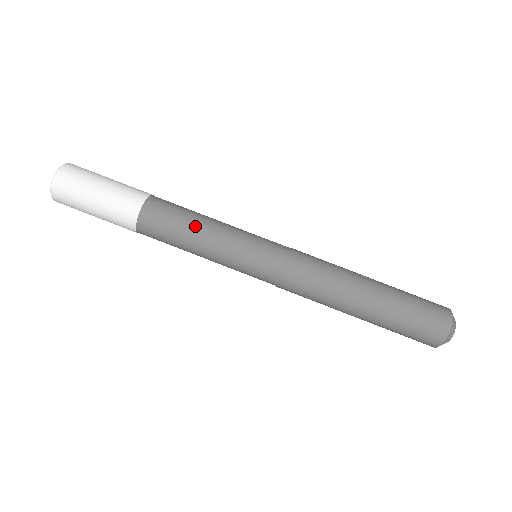
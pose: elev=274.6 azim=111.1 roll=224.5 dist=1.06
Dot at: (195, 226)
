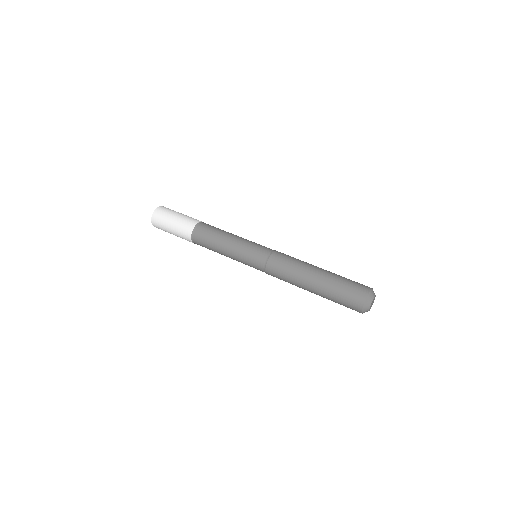
Dot at: (226, 232)
